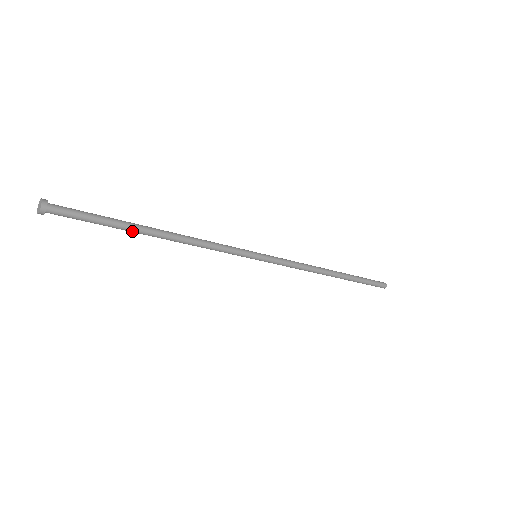
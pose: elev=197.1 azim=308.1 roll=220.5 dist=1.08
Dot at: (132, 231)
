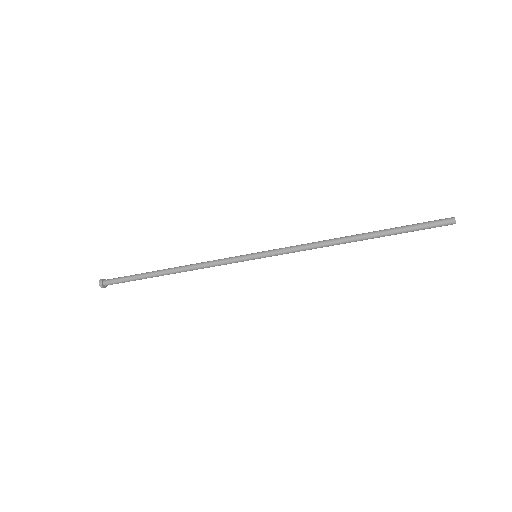
Dot at: occluded
